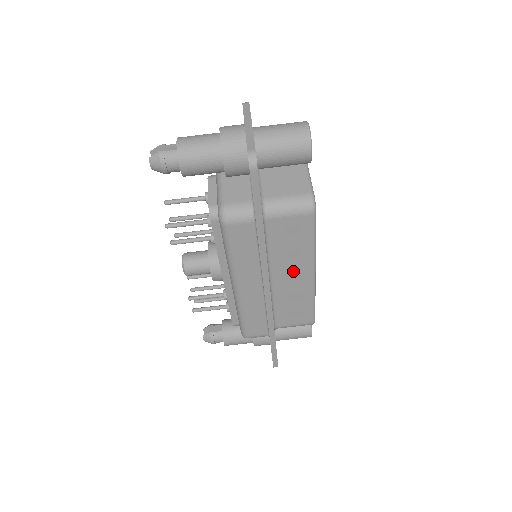
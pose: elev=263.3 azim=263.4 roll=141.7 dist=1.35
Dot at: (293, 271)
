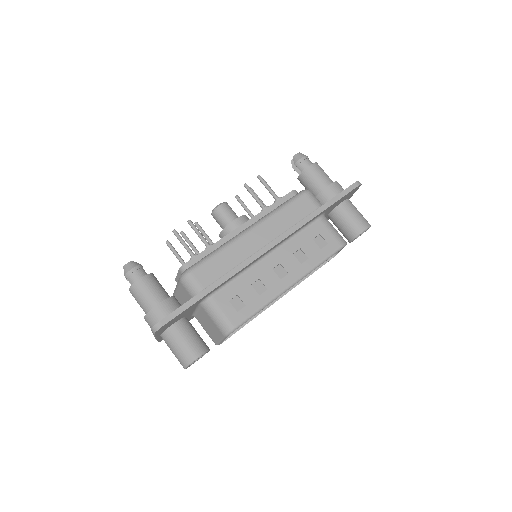
Dot at: (286, 266)
